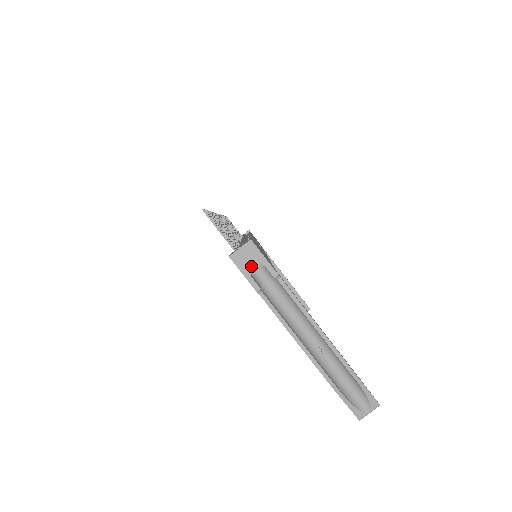
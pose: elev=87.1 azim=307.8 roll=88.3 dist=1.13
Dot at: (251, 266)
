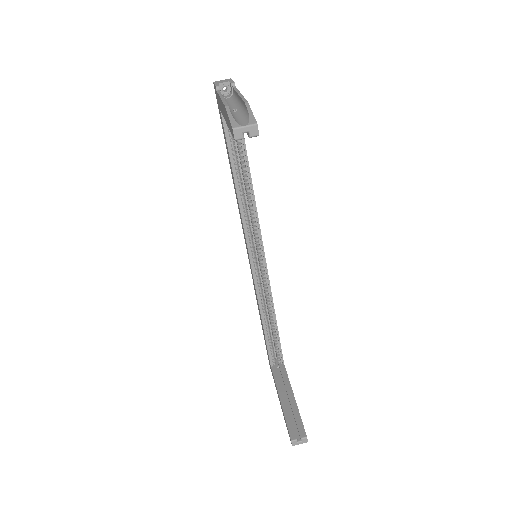
Dot at: (222, 82)
